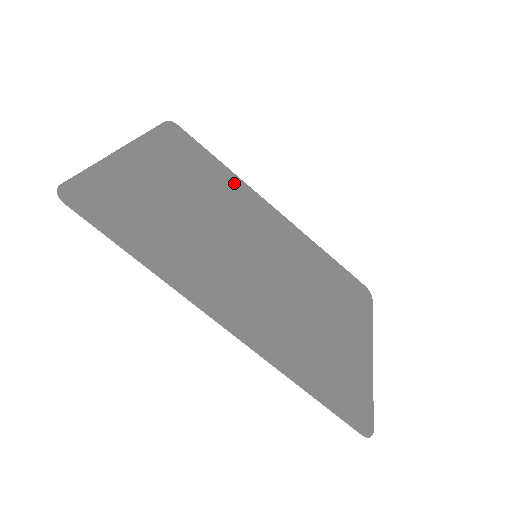
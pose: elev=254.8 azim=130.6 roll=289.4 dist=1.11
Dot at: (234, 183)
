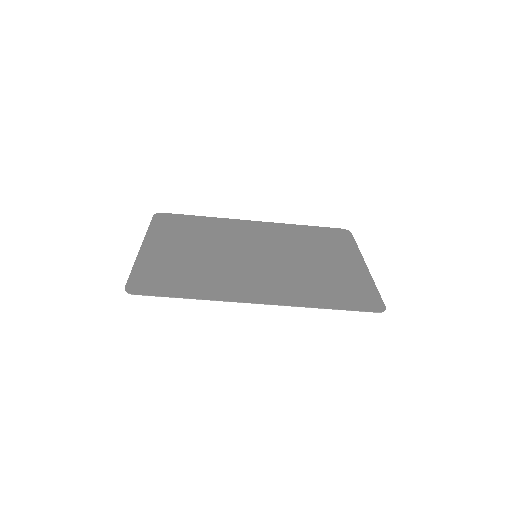
Dot at: (217, 223)
